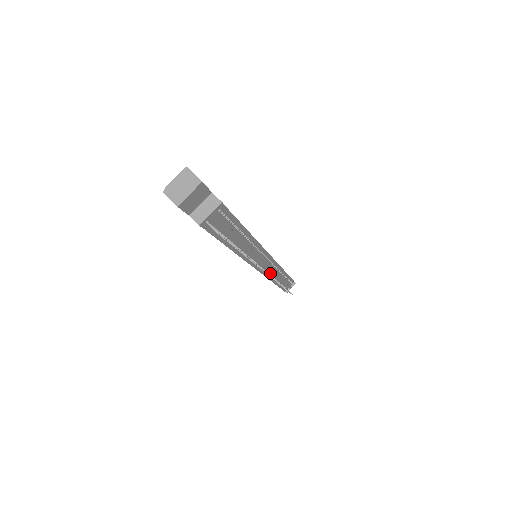
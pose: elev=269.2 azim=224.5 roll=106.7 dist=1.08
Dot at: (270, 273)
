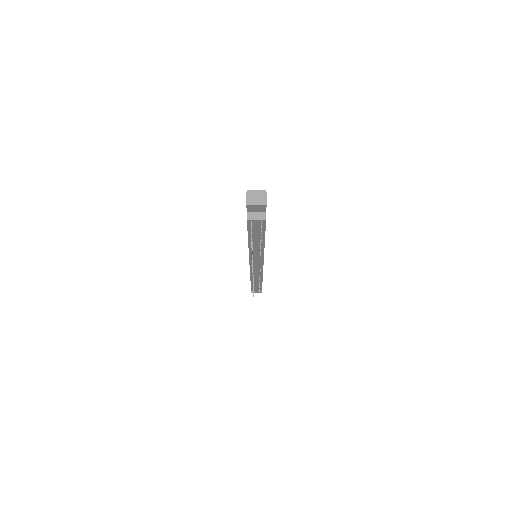
Dot at: (254, 272)
